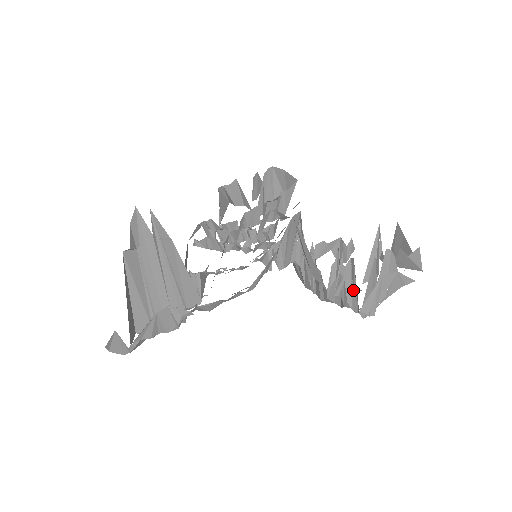
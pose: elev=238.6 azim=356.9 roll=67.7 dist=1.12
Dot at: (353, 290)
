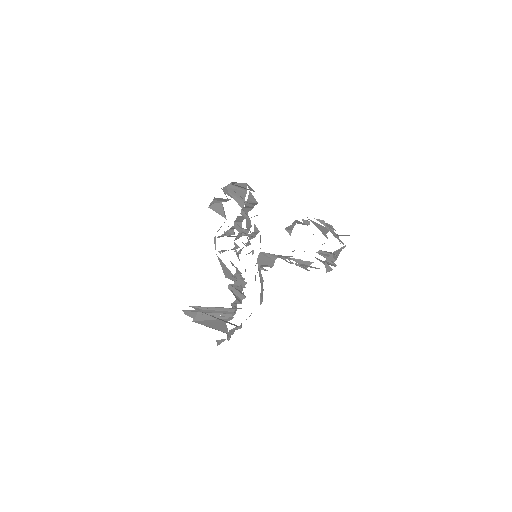
Dot at: occluded
